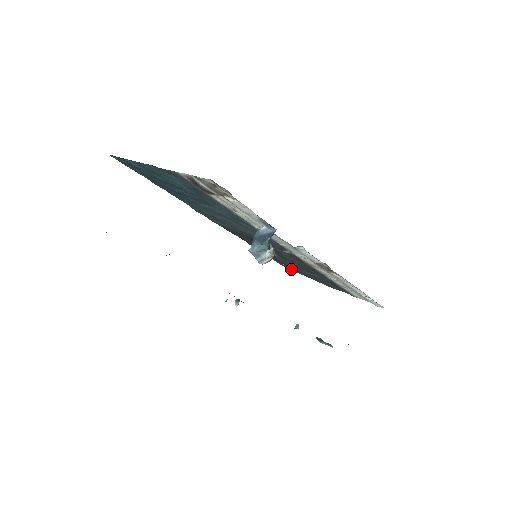
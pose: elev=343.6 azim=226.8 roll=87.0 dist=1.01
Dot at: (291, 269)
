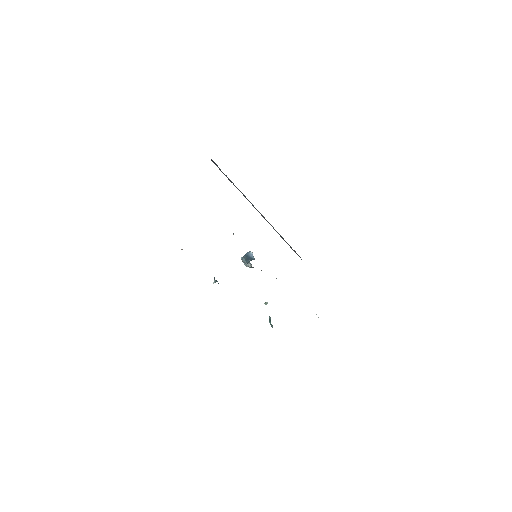
Dot at: occluded
